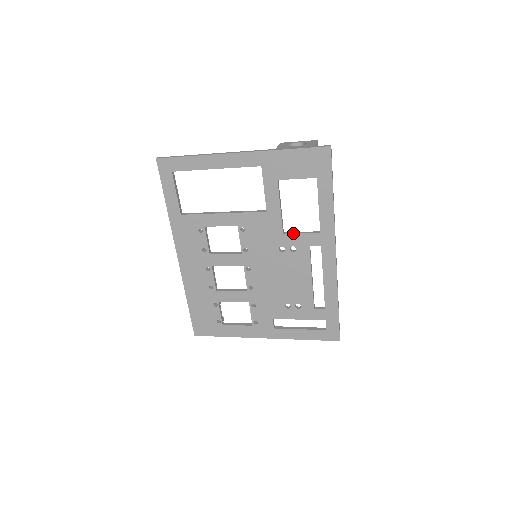
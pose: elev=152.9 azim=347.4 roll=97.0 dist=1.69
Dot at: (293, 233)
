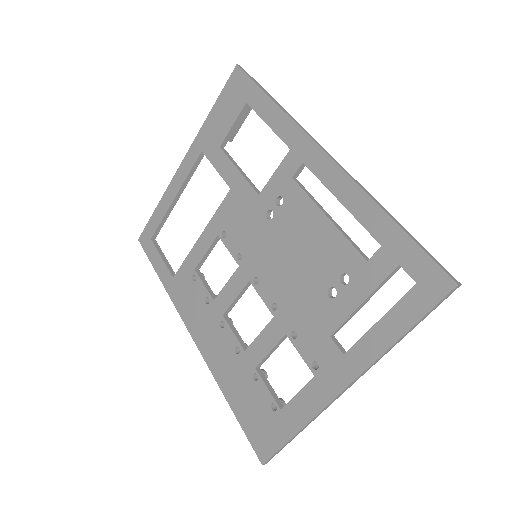
Dot at: (267, 183)
